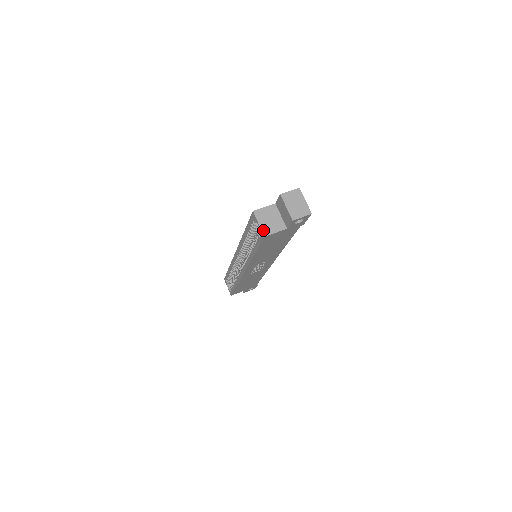
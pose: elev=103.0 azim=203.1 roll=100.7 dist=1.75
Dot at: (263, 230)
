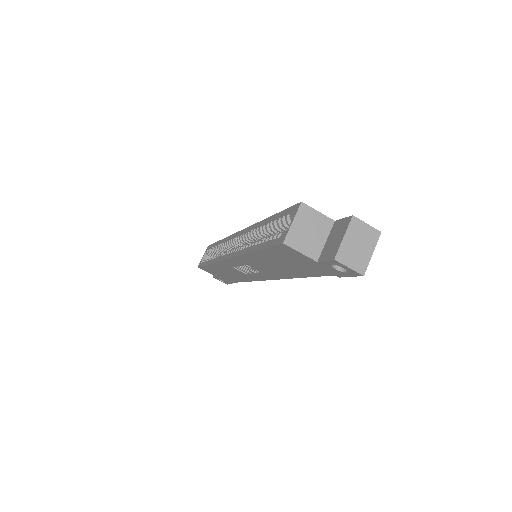
Dot at: (290, 234)
